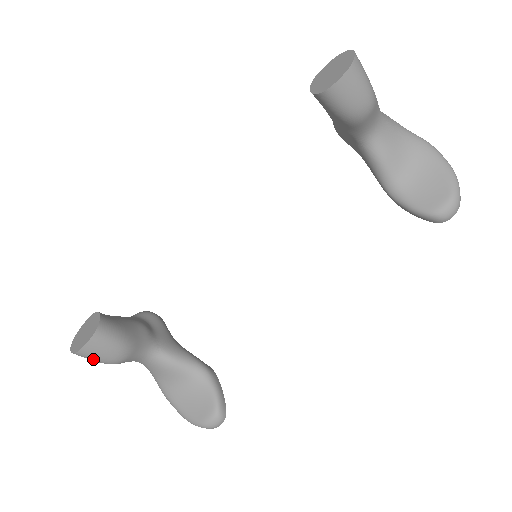
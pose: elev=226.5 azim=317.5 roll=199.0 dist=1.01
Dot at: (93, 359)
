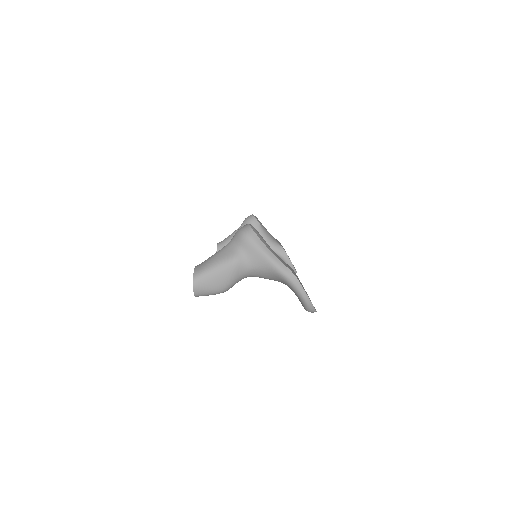
Dot at: occluded
